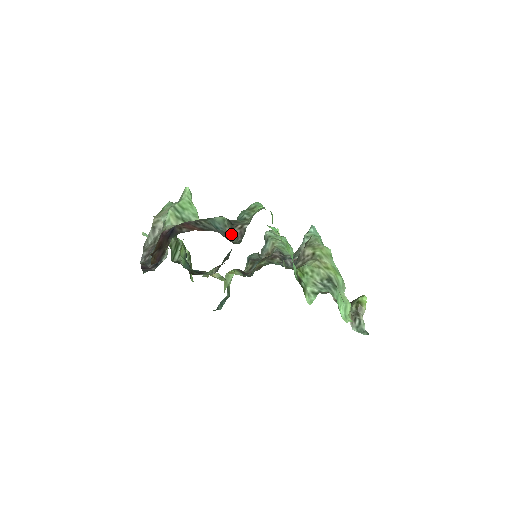
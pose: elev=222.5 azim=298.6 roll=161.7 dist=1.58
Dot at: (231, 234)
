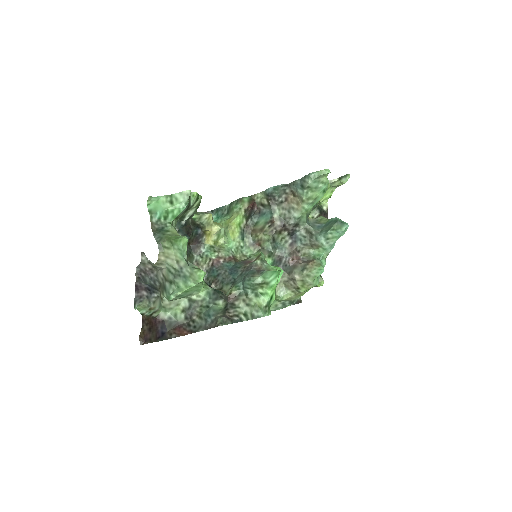
Dot at: (220, 316)
